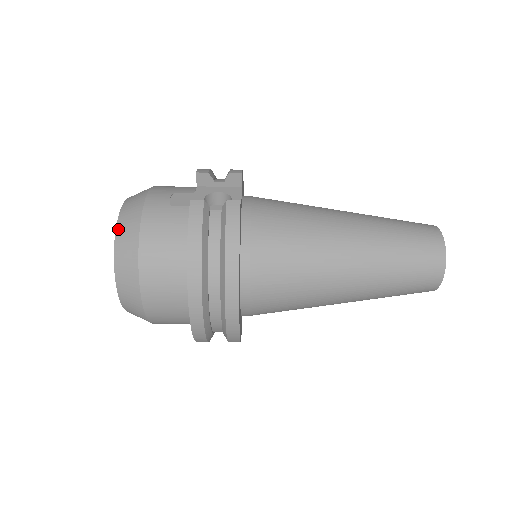
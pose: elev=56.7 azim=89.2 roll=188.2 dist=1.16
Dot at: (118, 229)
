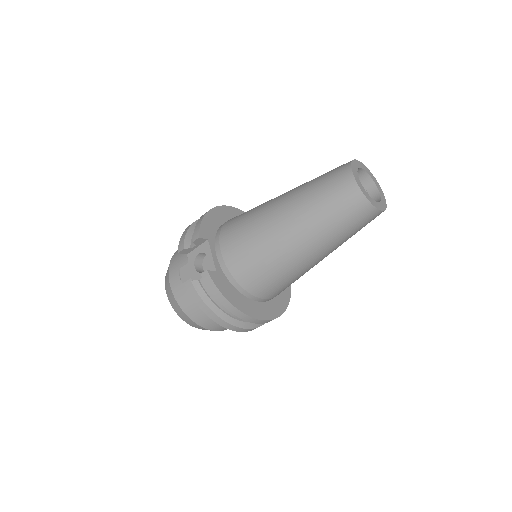
Dot at: (173, 308)
